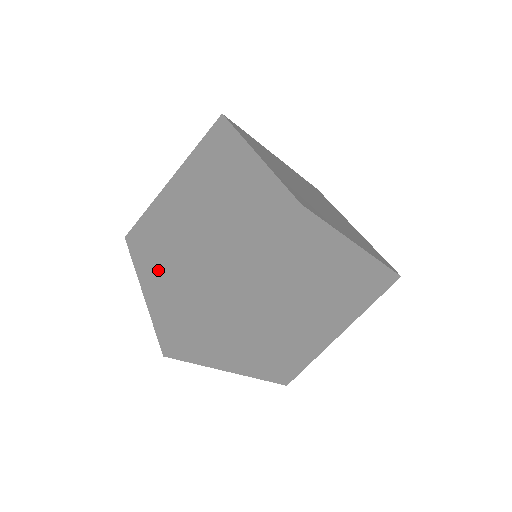
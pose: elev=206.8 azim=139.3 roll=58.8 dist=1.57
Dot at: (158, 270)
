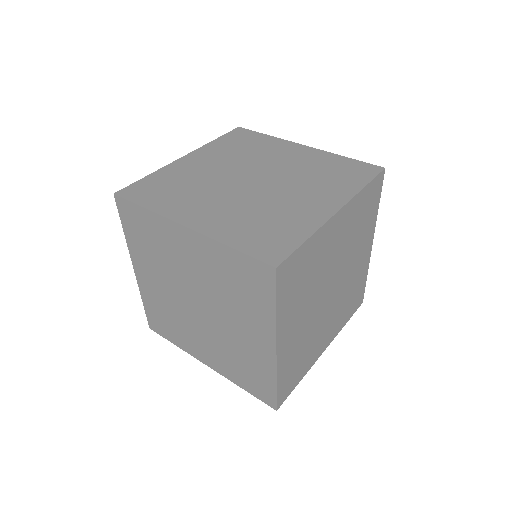
Dot at: (210, 210)
